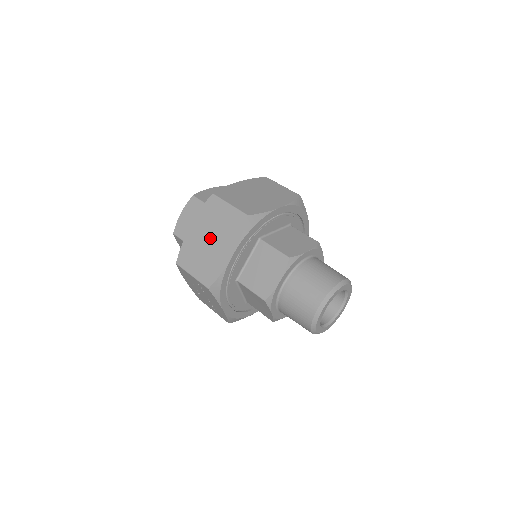
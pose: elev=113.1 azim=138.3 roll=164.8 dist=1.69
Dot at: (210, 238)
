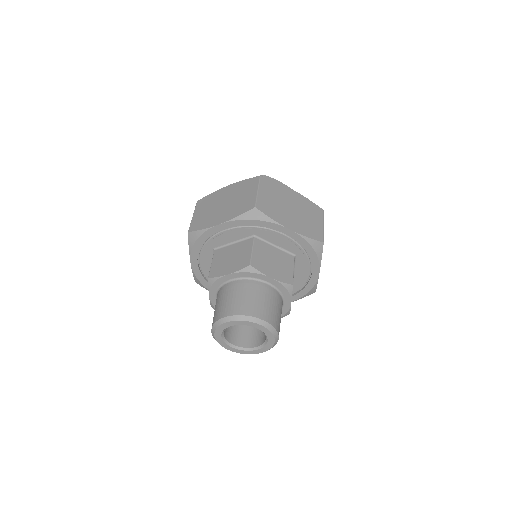
Dot at: (226, 202)
